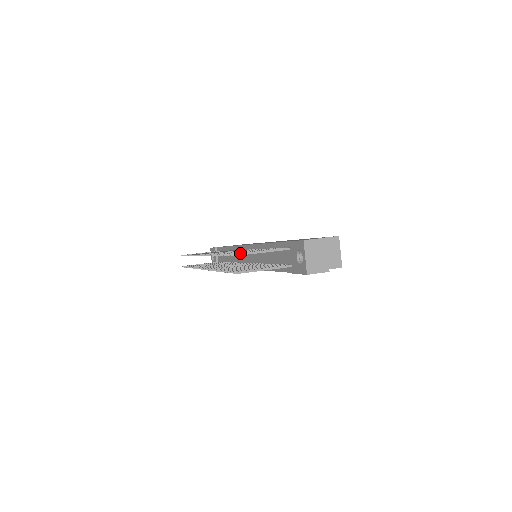
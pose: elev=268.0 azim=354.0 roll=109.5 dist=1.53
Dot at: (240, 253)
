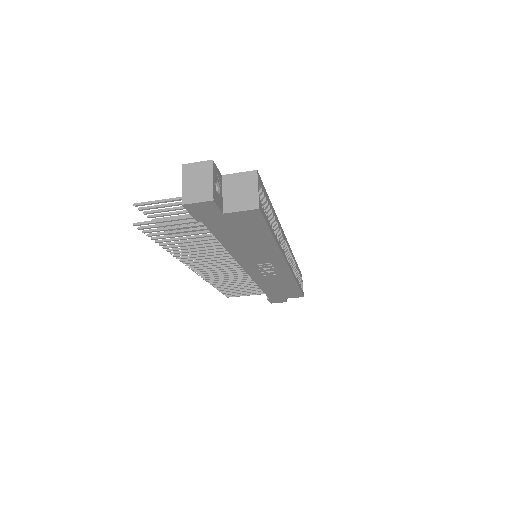
Dot at: (141, 202)
